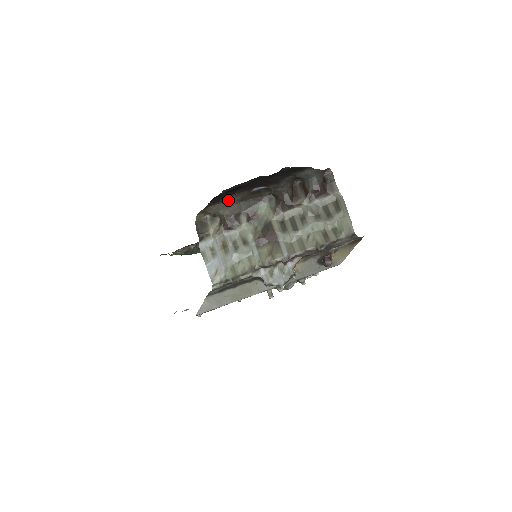
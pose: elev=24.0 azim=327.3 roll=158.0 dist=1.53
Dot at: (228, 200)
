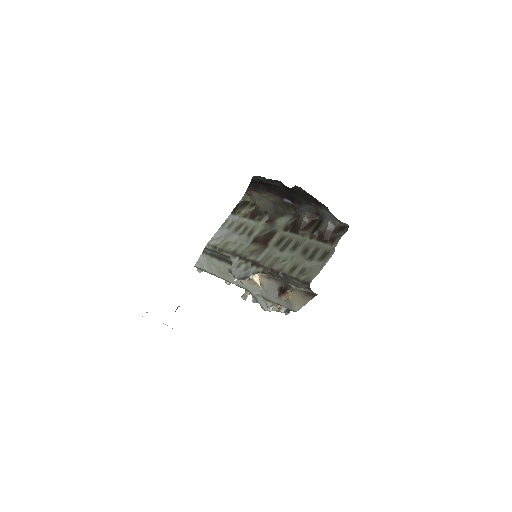
Dot at: (265, 195)
